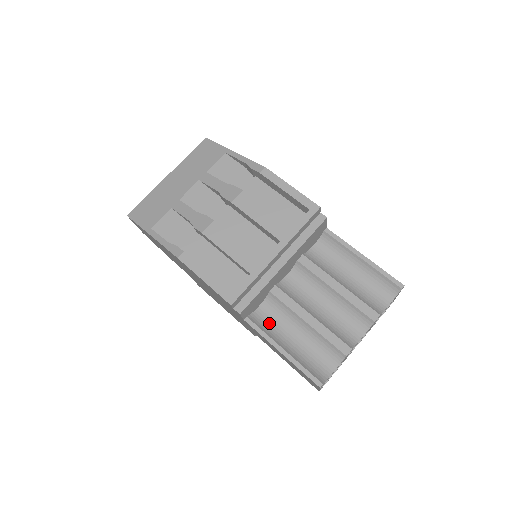
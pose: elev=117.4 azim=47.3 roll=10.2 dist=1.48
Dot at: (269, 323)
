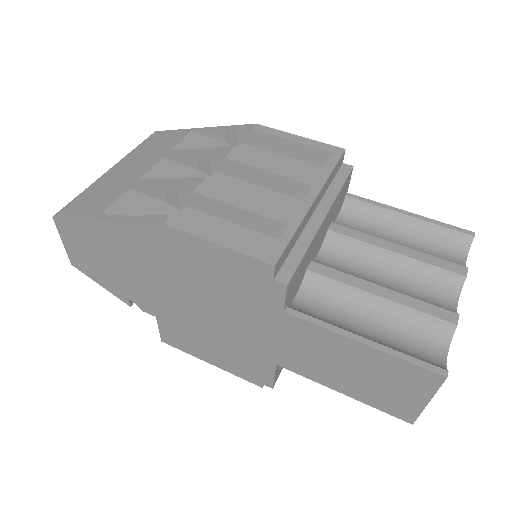
Dot at: (321, 313)
